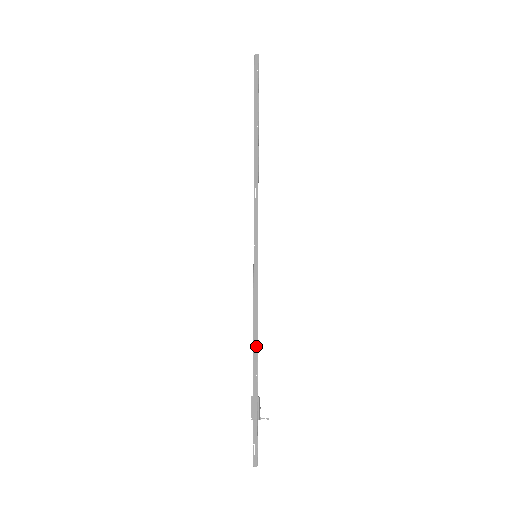
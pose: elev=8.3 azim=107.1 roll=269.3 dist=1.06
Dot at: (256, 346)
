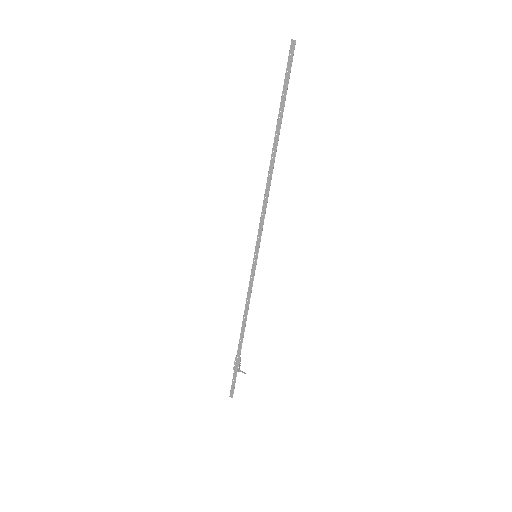
Dot at: (244, 324)
